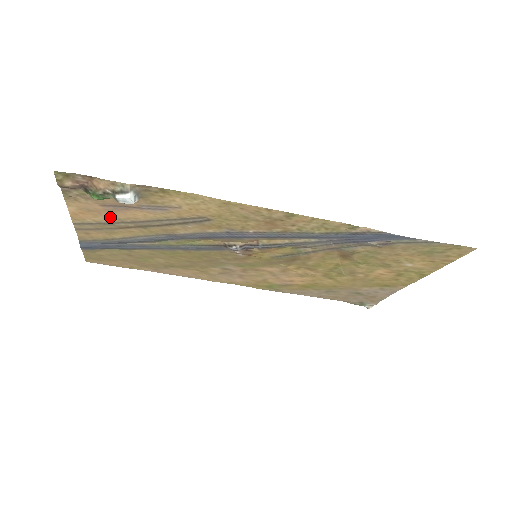
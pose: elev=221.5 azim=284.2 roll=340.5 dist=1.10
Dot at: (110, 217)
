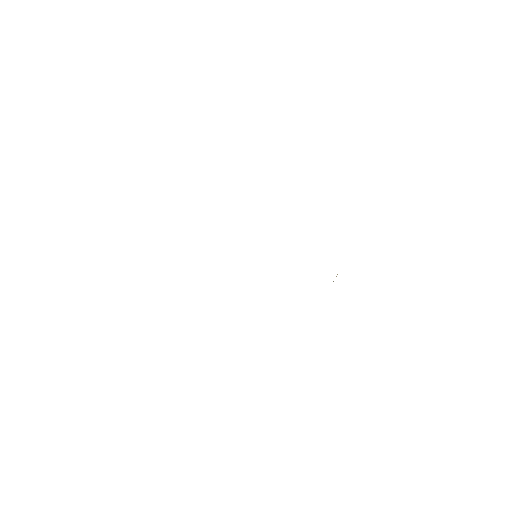
Dot at: occluded
